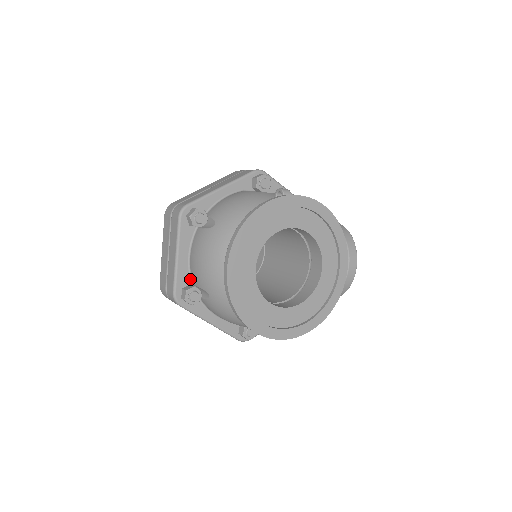
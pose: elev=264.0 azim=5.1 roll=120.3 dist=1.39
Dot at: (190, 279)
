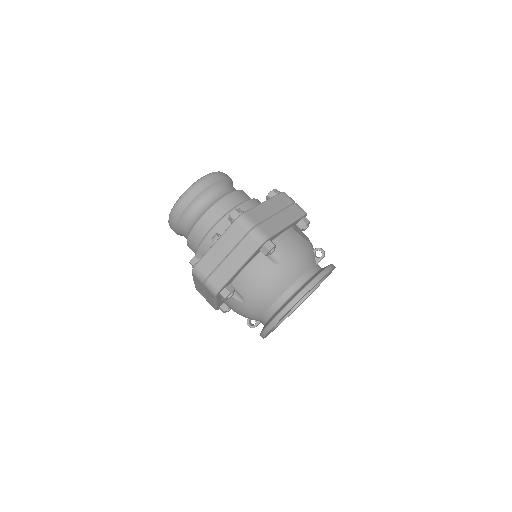
Dot at: (232, 281)
